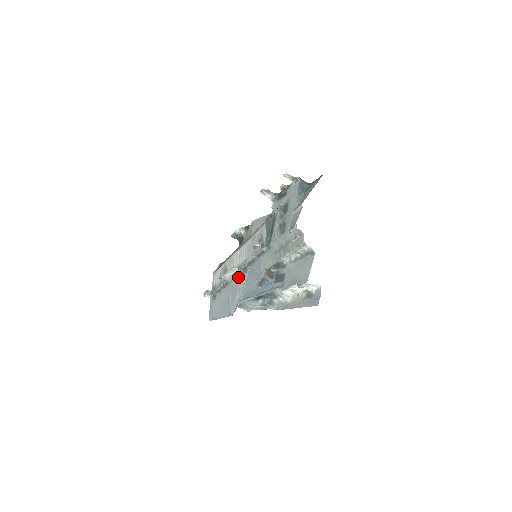
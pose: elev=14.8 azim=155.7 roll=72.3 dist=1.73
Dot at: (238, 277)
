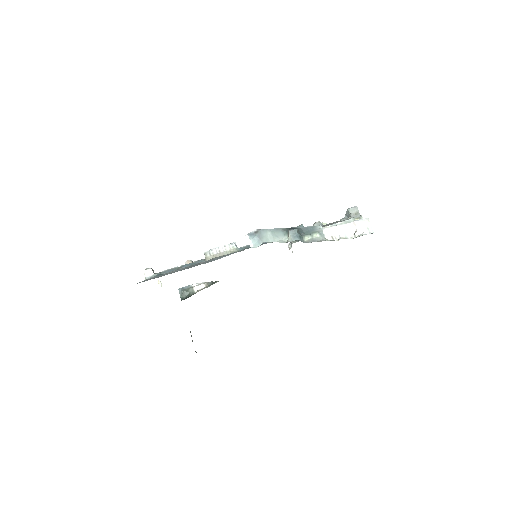
Dot at: (230, 253)
